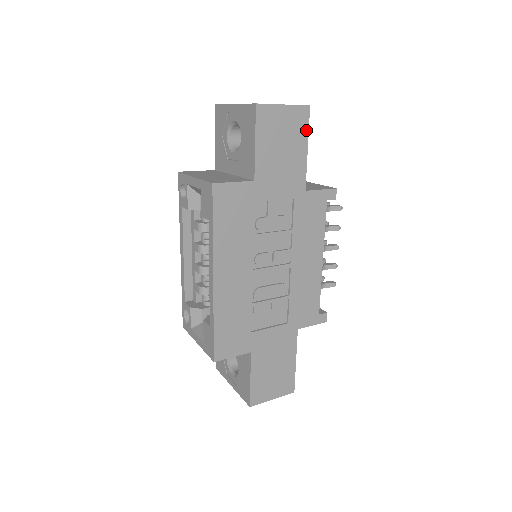
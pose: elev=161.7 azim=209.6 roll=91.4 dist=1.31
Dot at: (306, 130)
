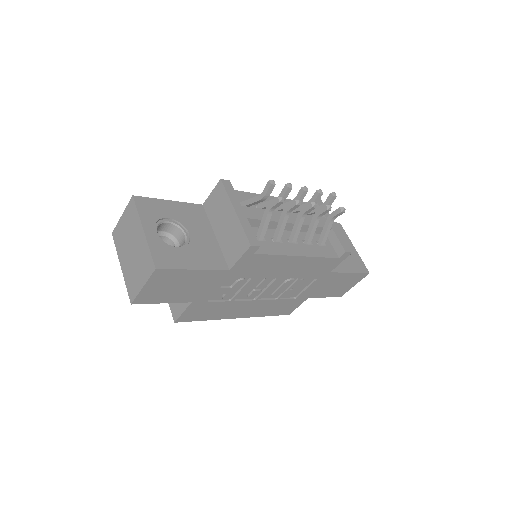
Dot at: (176, 271)
